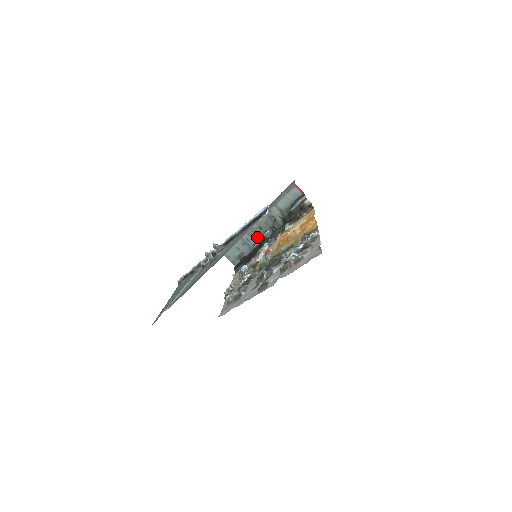
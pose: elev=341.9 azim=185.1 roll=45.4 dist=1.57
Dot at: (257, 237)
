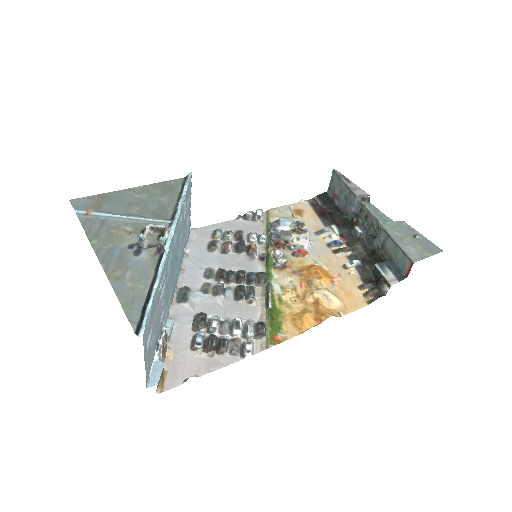
Dot at: (357, 214)
